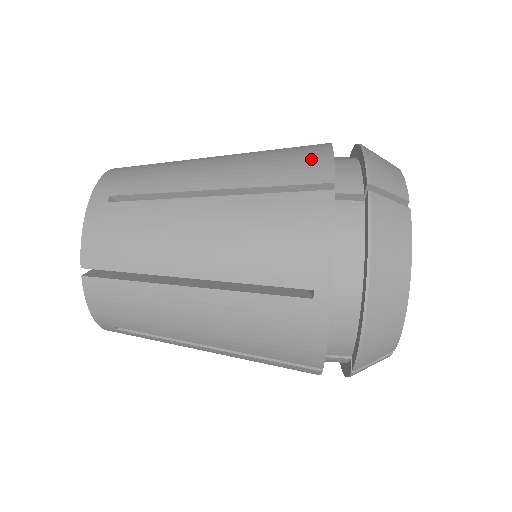
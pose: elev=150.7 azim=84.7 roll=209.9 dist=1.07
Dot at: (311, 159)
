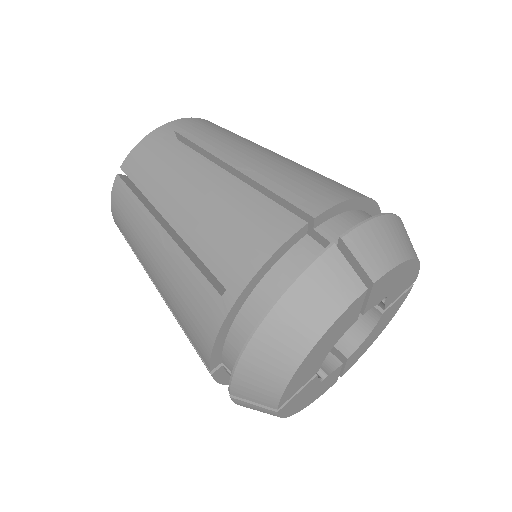
Dot at: (324, 192)
